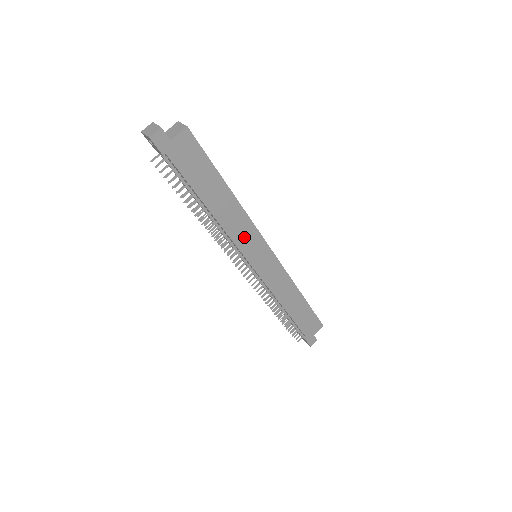
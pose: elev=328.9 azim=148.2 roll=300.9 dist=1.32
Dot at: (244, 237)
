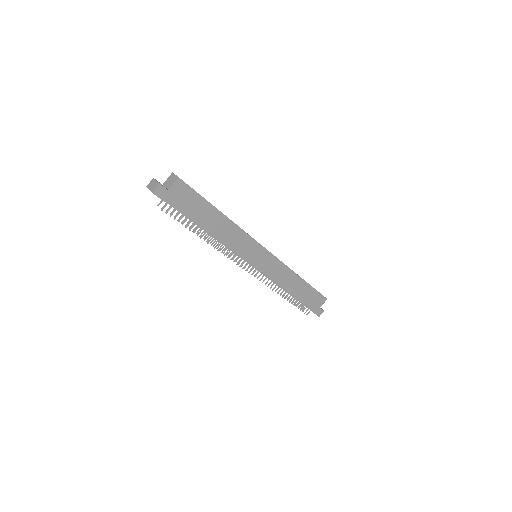
Dot at: (242, 245)
